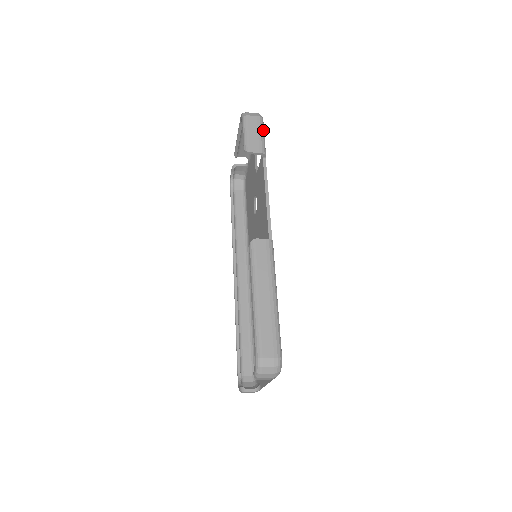
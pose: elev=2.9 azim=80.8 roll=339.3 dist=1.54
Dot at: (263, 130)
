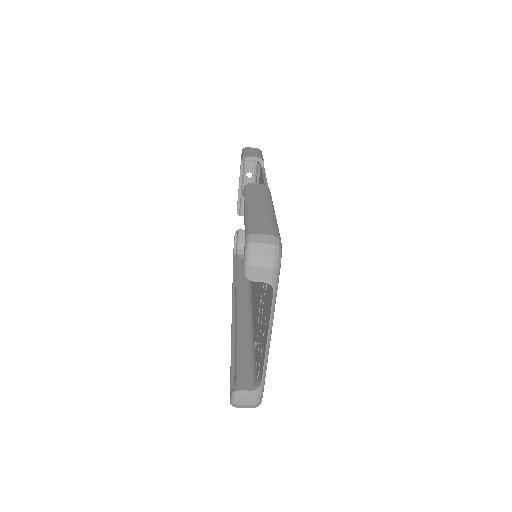
Dot at: occluded
